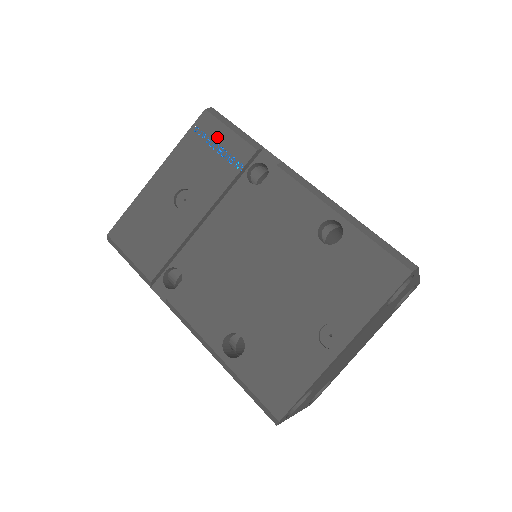
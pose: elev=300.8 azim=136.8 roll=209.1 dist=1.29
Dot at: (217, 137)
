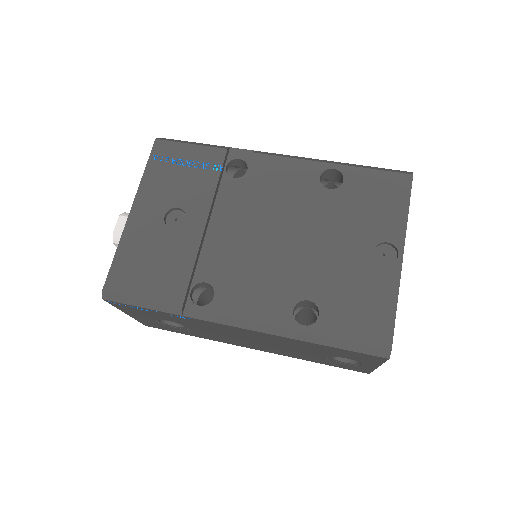
Dot at: (181, 155)
